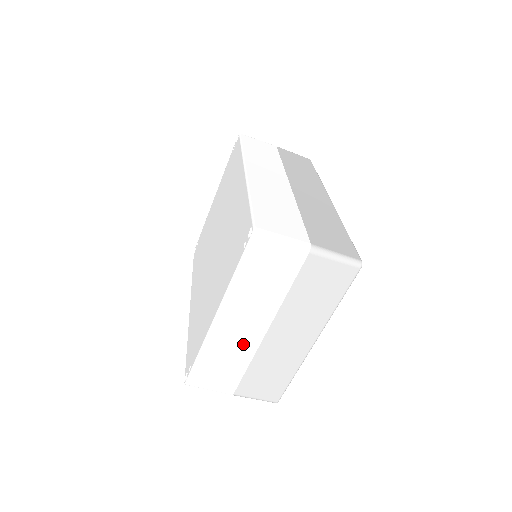
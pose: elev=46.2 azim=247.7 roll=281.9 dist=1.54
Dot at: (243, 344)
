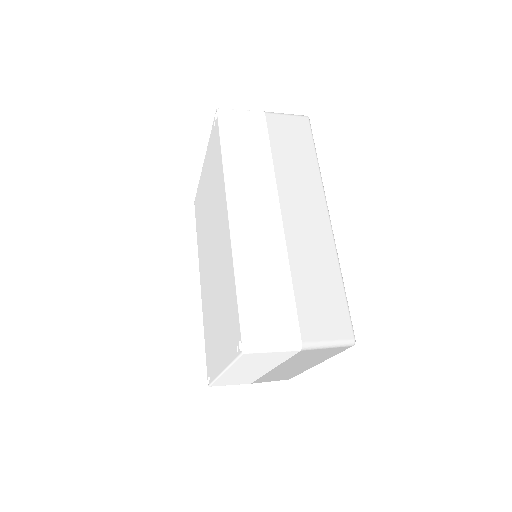
Dot at: (251, 375)
